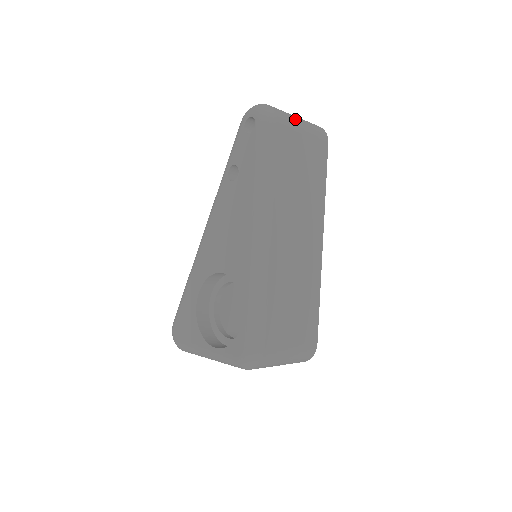
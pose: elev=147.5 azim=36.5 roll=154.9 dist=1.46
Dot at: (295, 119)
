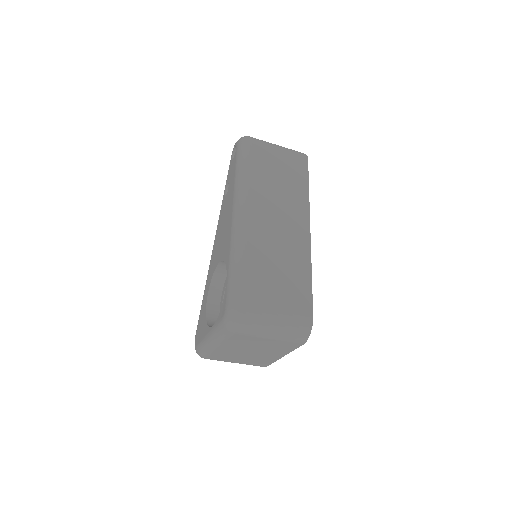
Dot at: (271, 143)
